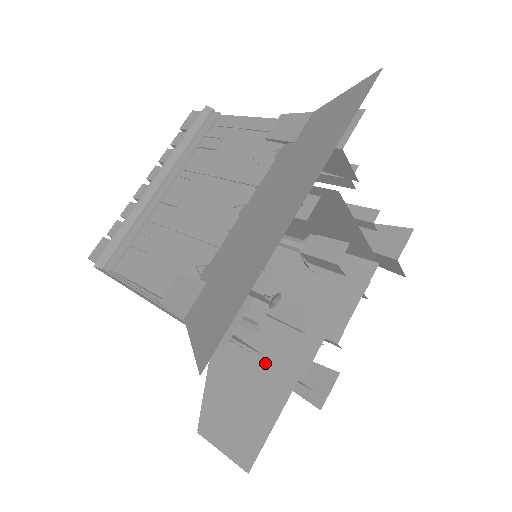
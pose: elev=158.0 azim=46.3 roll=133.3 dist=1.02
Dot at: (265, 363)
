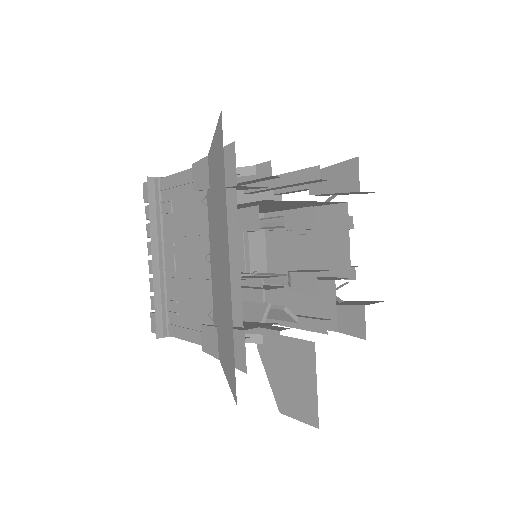
Dot at: (292, 349)
